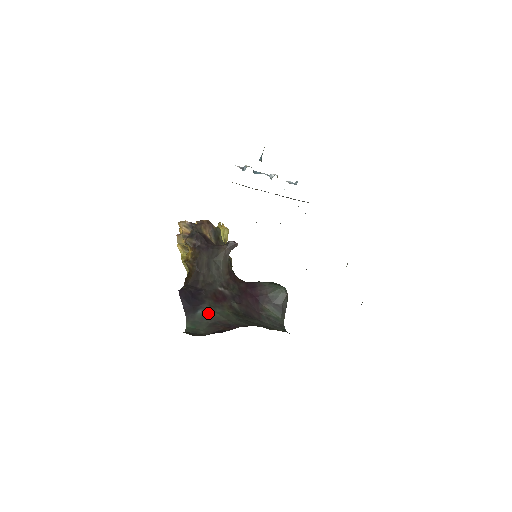
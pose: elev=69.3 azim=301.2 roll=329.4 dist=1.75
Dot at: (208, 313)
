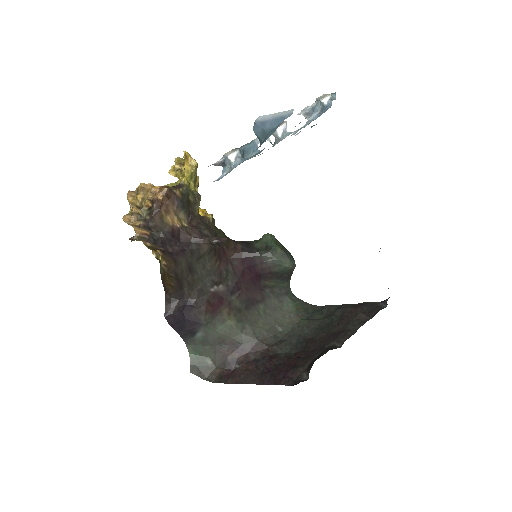
Dot at: (209, 335)
